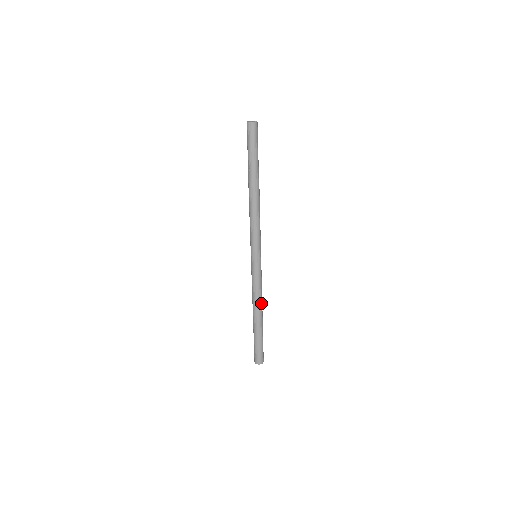
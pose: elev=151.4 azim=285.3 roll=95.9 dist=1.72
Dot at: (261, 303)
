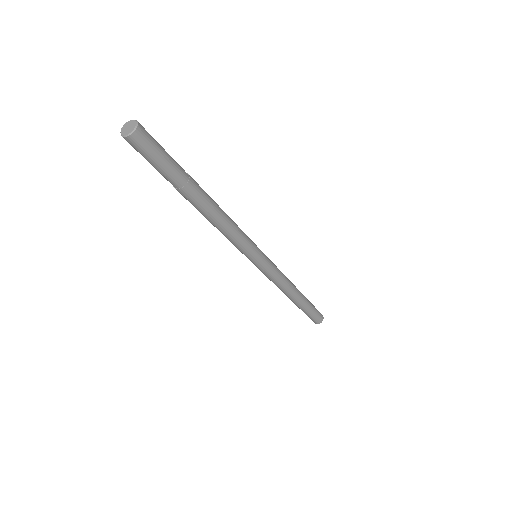
Dot at: (287, 291)
